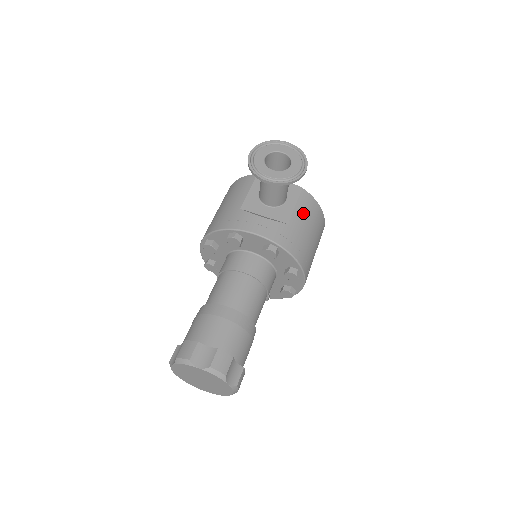
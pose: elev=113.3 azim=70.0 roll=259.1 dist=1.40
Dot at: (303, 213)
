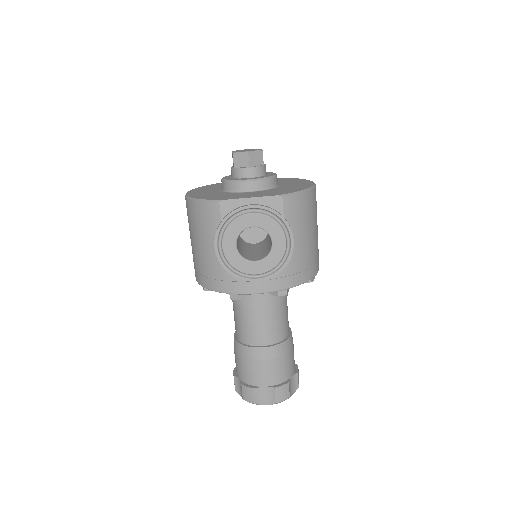
Dot at: (295, 227)
